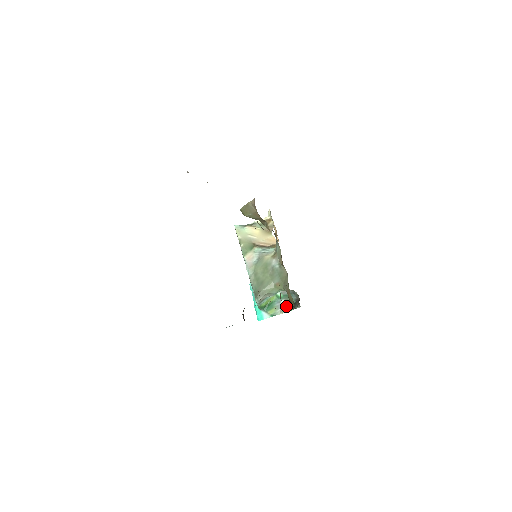
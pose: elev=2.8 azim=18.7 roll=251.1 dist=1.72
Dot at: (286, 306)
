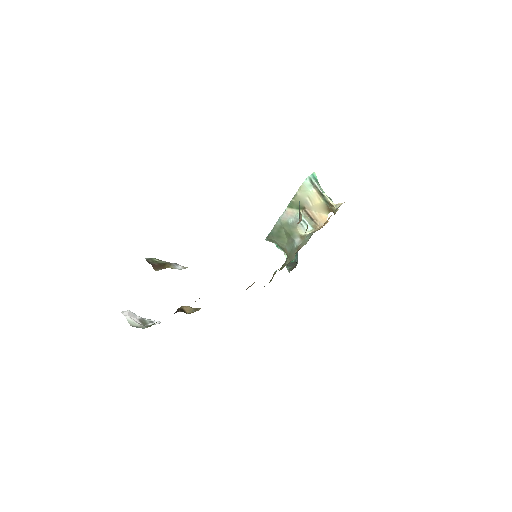
Dot at: occluded
